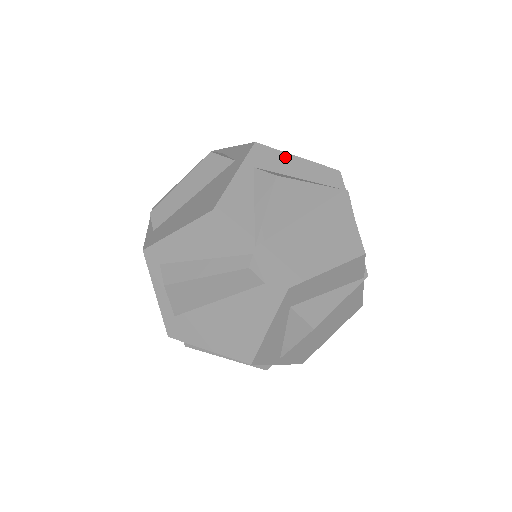
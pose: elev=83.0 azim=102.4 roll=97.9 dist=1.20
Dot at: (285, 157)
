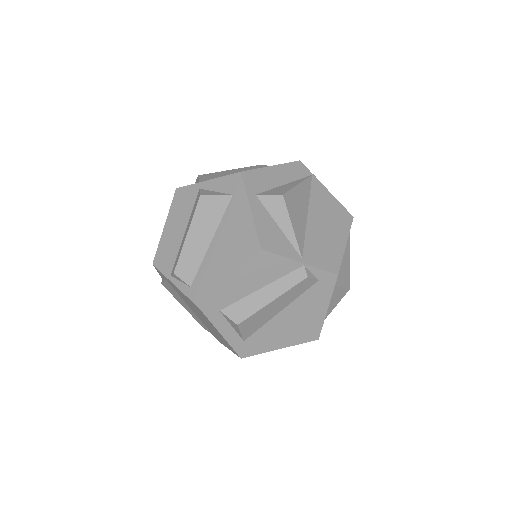
Dot at: (265, 172)
